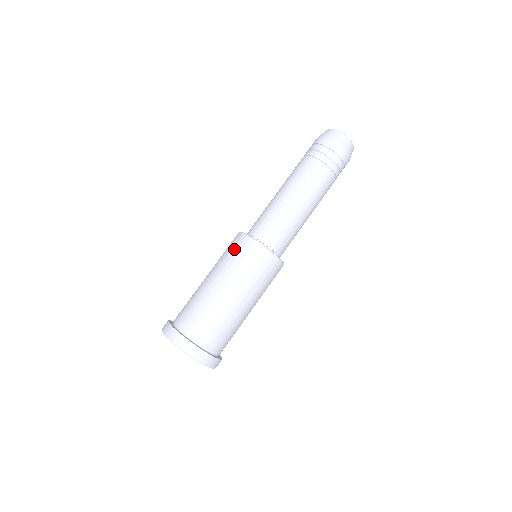
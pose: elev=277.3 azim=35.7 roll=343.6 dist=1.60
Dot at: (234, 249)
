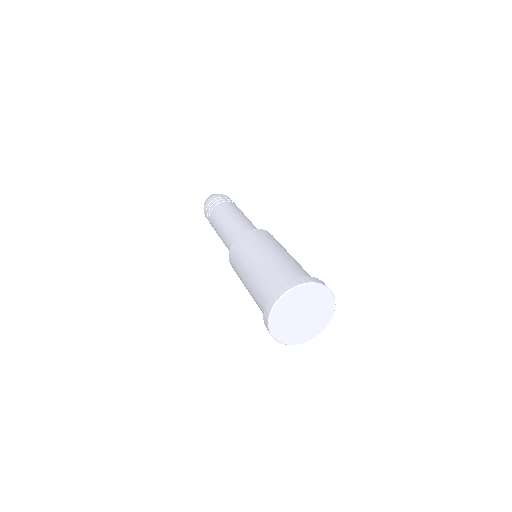
Dot at: (258, 236)
